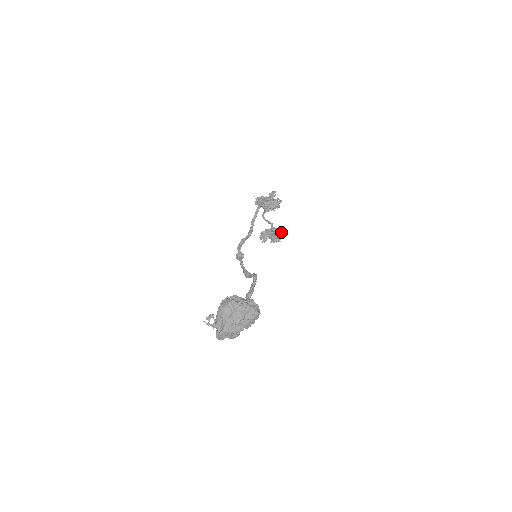
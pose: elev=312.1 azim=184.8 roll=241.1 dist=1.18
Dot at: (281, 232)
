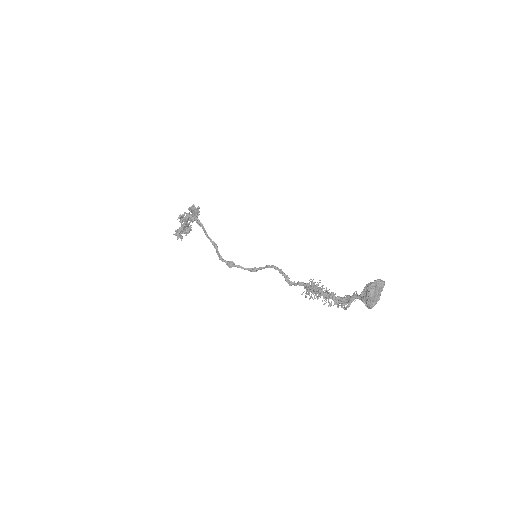
Dot at: (188, 223)
